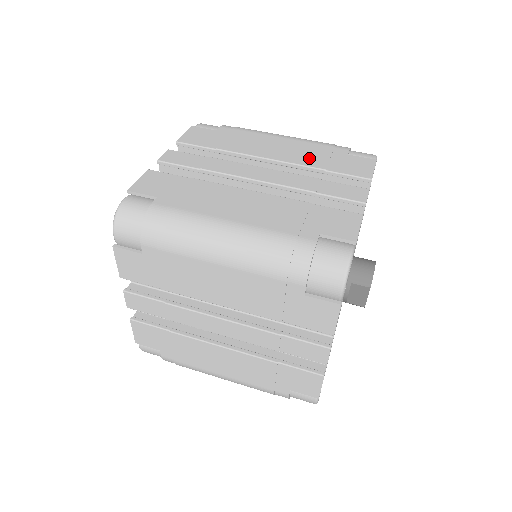
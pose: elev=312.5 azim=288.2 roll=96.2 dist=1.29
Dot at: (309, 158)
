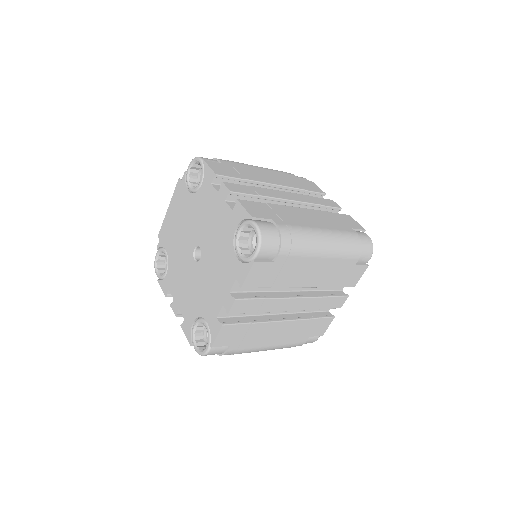
Dot at: (290, 182)
